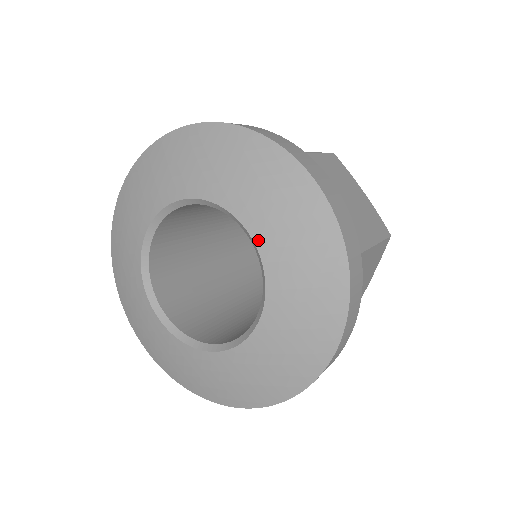
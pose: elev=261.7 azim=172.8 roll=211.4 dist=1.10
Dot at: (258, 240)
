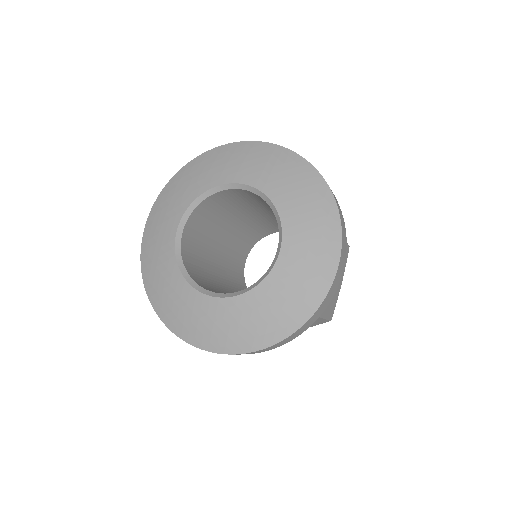
Dot at: (281, 258)
